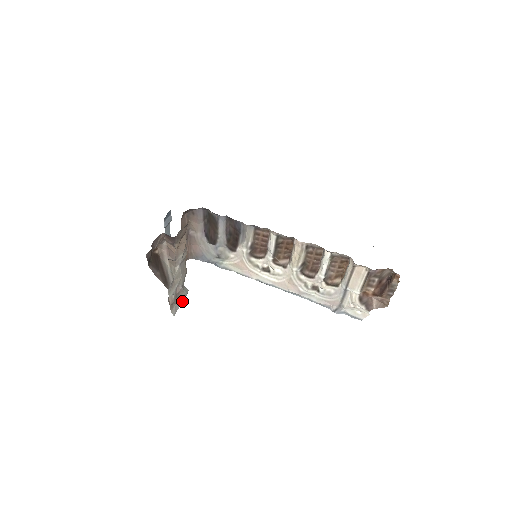
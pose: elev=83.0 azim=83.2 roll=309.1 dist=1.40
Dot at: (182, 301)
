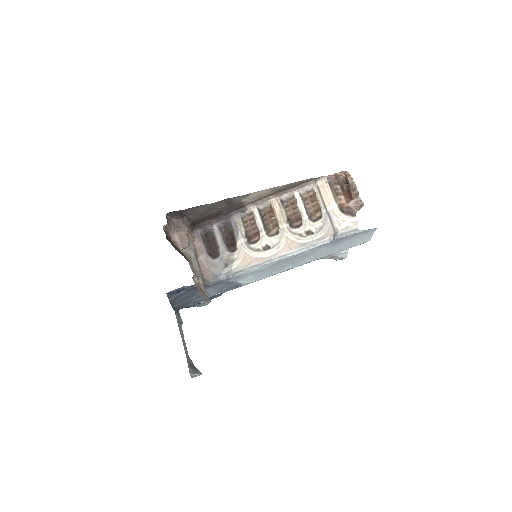
Dot at: (207, 300)
